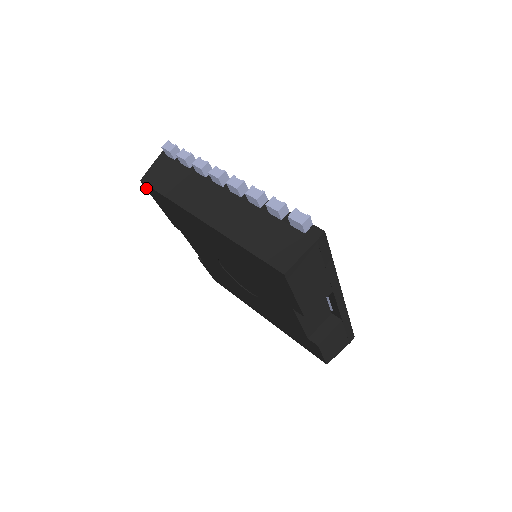
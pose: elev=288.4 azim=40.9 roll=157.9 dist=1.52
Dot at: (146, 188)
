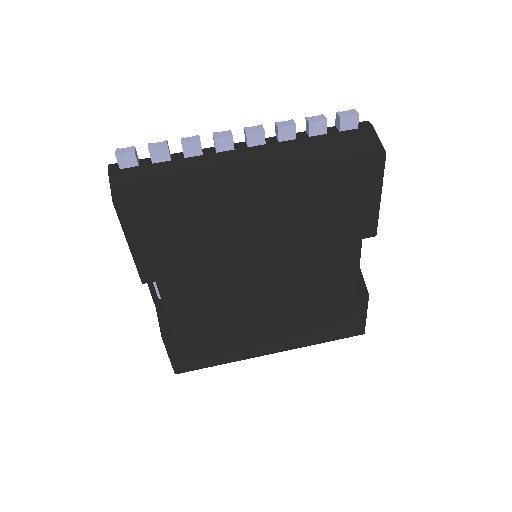
Dot at: (119, 214)
